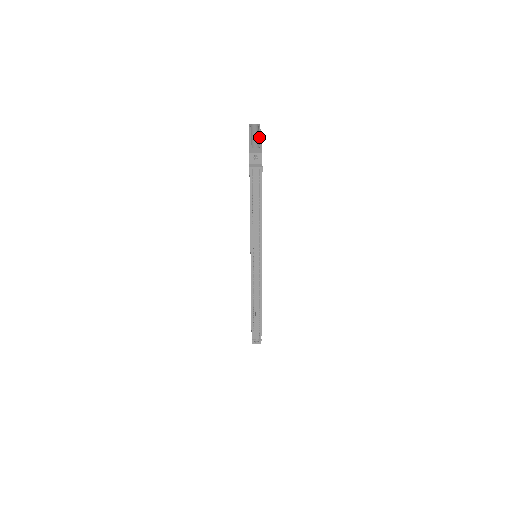
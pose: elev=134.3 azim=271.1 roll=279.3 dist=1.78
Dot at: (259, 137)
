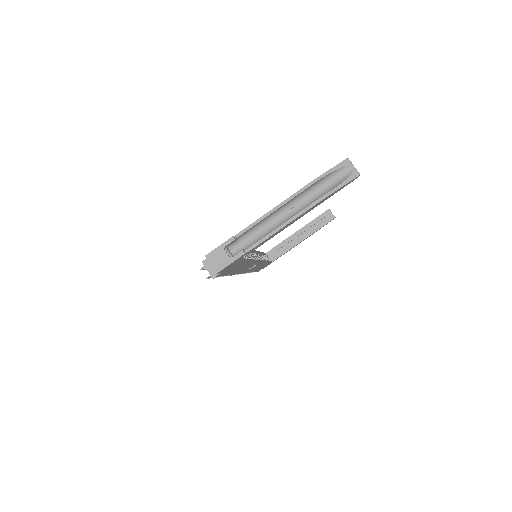
Dot at: (279, 226)
